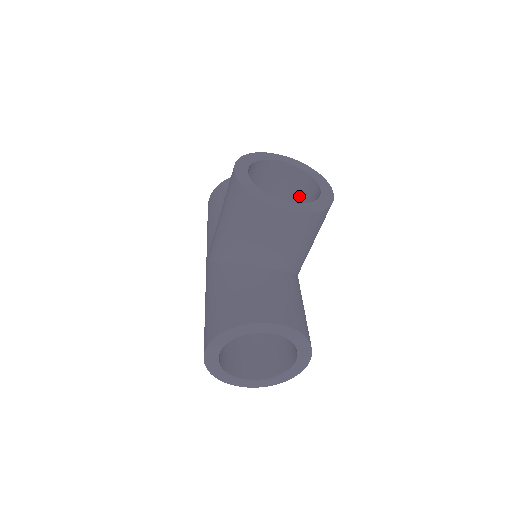
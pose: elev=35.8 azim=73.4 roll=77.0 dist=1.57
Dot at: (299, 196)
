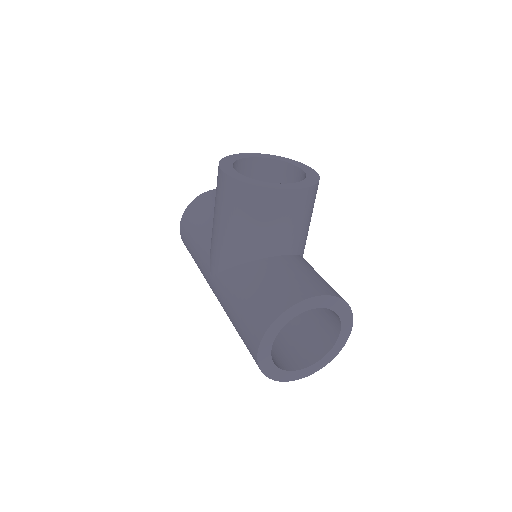
Dot at: occluded
